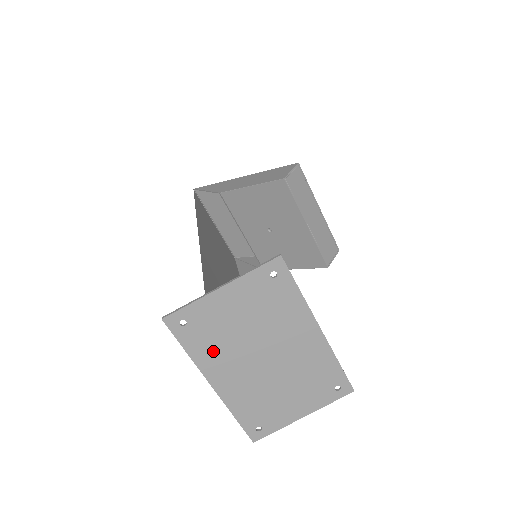
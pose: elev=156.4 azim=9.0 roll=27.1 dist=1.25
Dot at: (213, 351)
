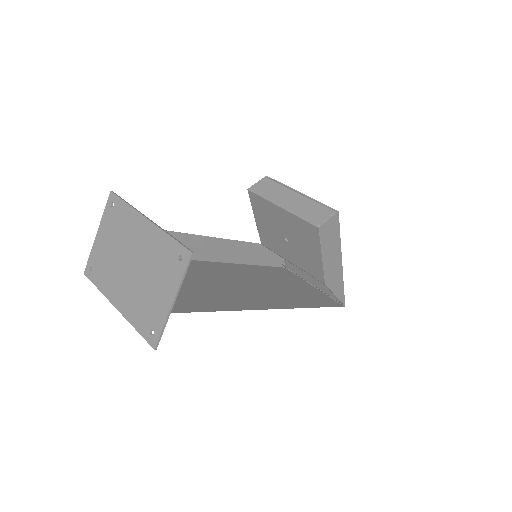
Dot at: (108, 279)
